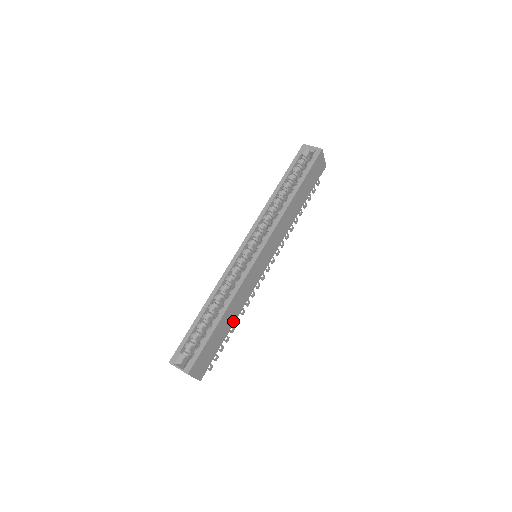
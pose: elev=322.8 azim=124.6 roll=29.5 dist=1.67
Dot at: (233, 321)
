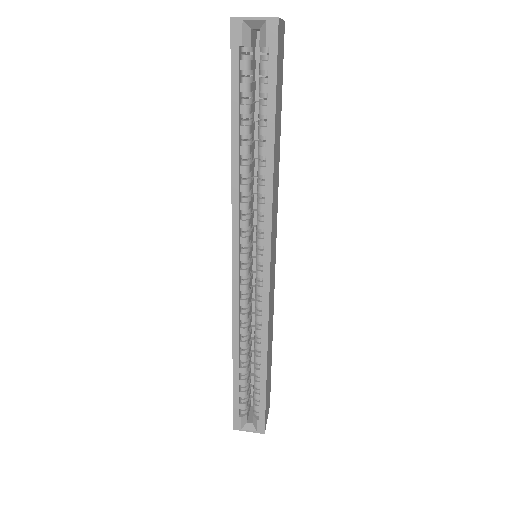
Dot at: (271, 340)
